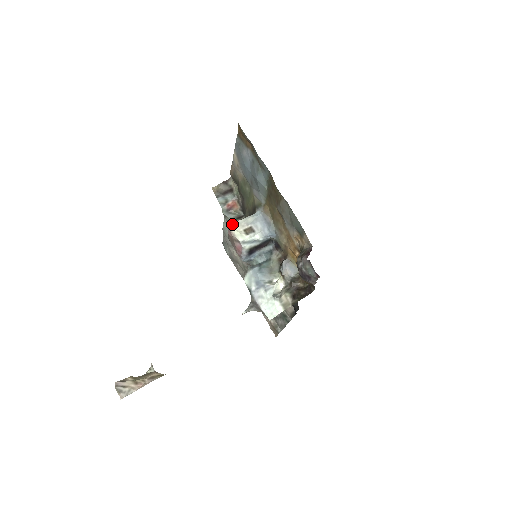
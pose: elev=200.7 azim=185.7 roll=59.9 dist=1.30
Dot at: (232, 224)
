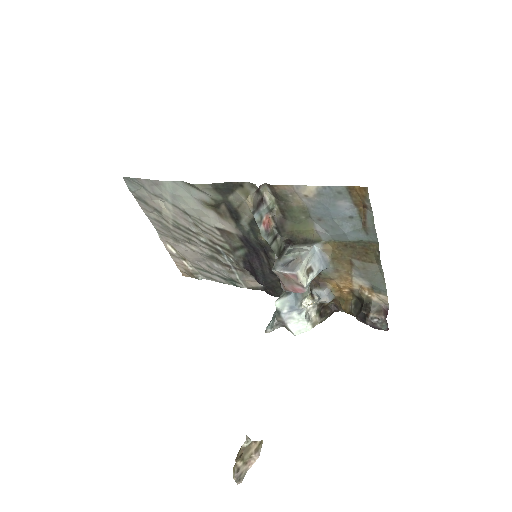
Dot at: (300, 270)
